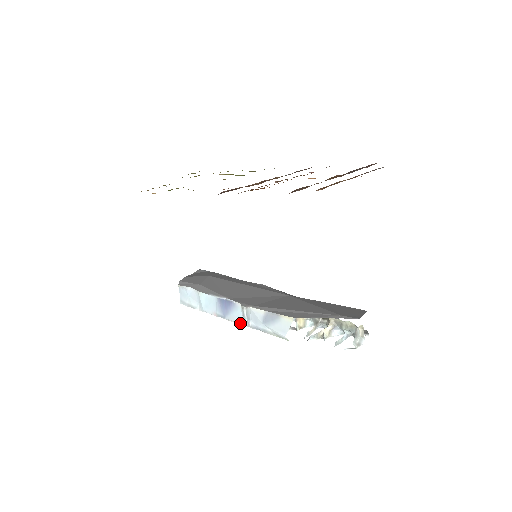
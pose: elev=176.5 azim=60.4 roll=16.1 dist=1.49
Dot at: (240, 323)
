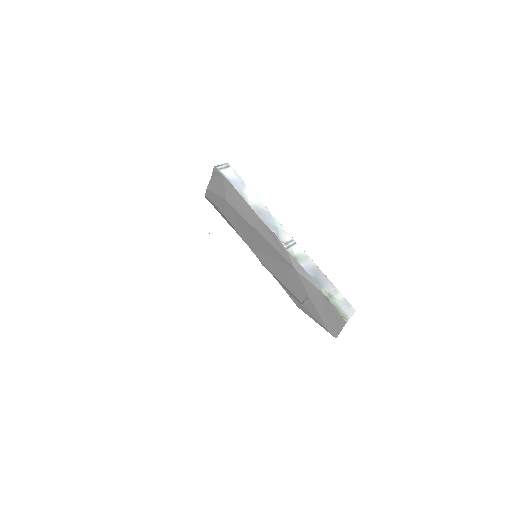
Dot at: occluded
